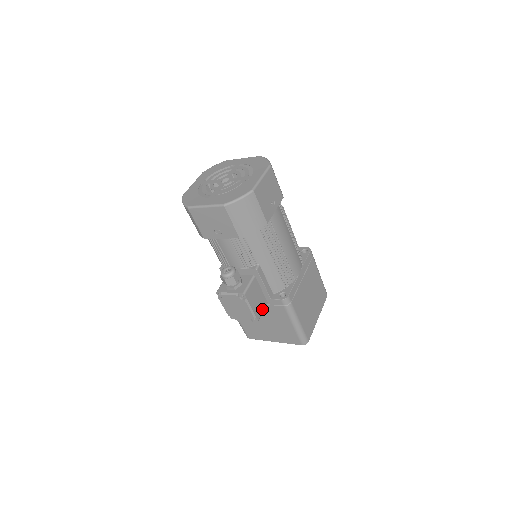
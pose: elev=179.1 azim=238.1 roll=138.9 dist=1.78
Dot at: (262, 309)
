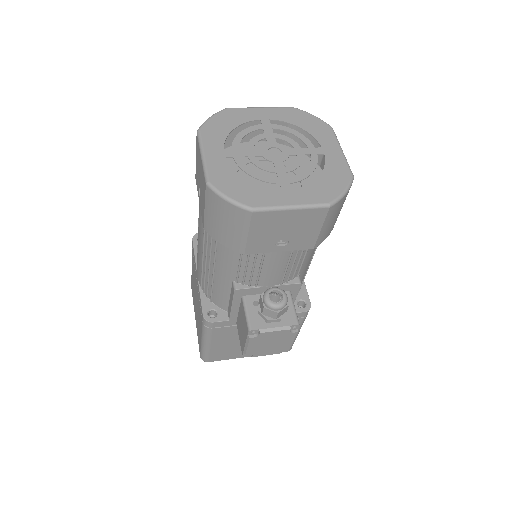
Dot at: occluded
